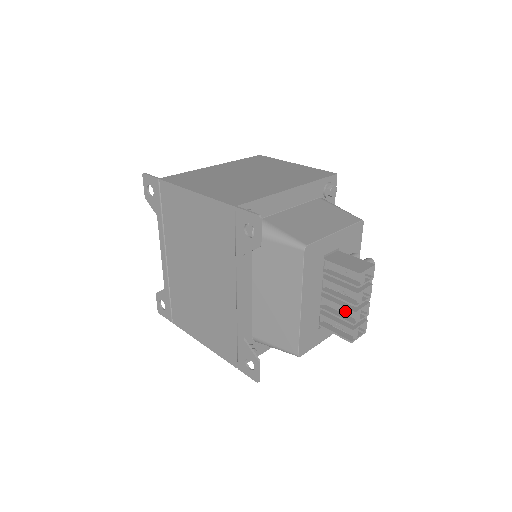
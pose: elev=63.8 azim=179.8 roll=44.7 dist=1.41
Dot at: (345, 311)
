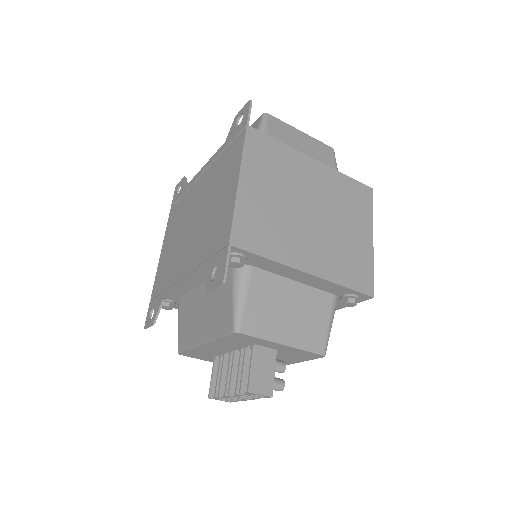
Dot at: occluded
